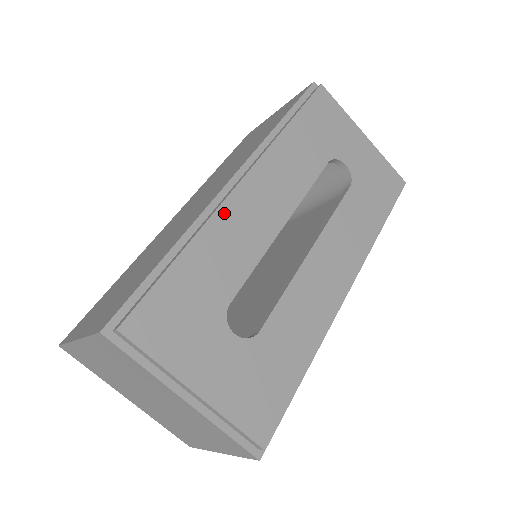
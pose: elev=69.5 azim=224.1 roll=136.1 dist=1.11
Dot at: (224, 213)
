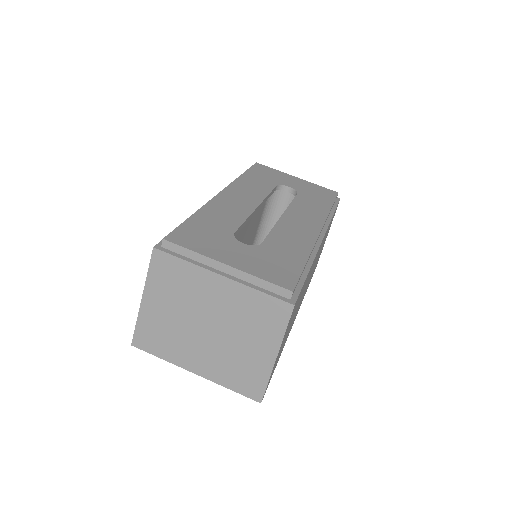
Dot at: (215, 202)
